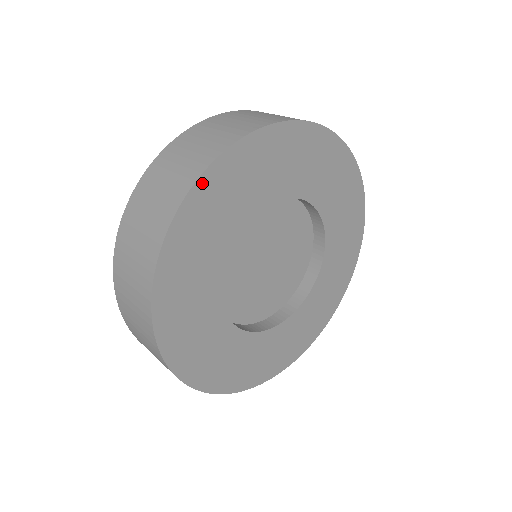
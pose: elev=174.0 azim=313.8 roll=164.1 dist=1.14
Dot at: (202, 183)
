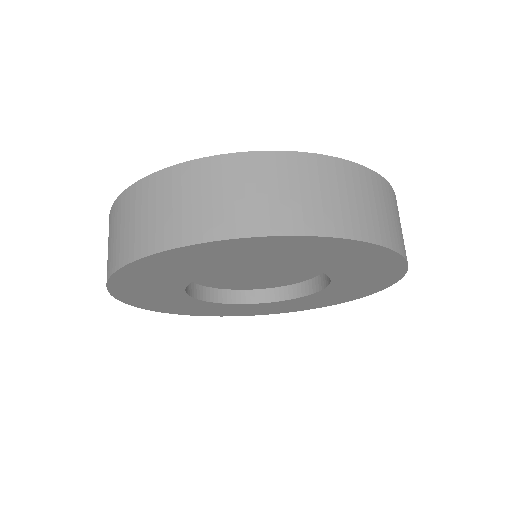
Dot at: (132, 266)
